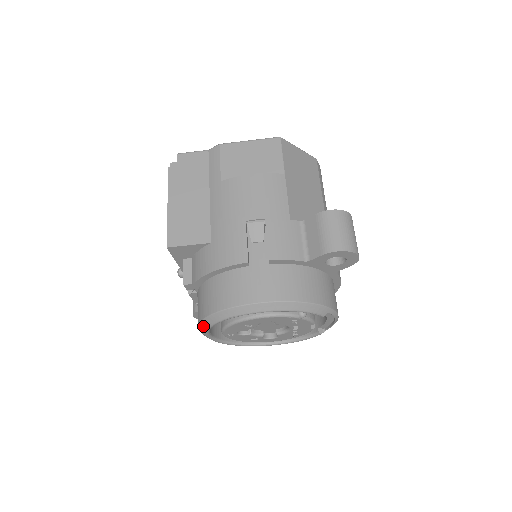
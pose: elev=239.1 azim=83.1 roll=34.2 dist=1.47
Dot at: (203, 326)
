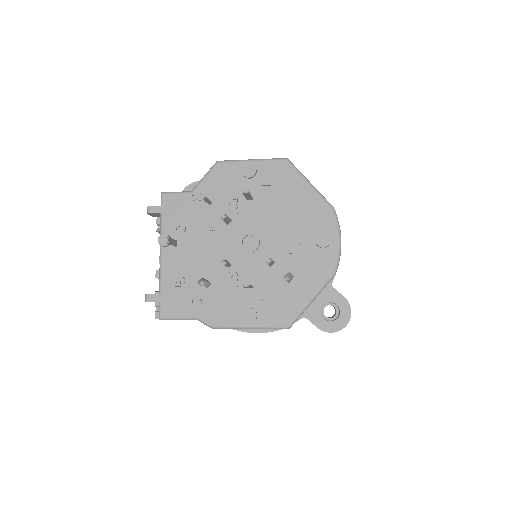
Dot at: occluded
